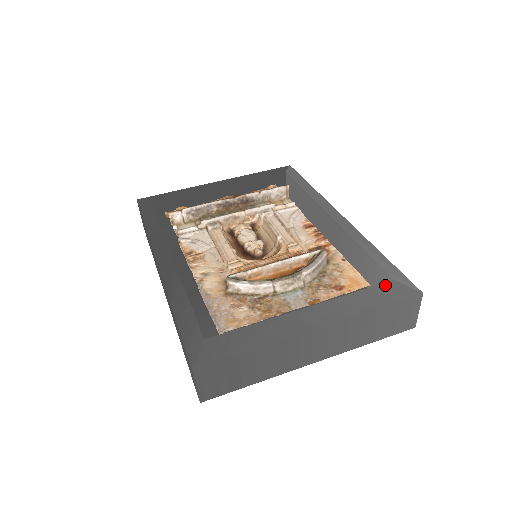
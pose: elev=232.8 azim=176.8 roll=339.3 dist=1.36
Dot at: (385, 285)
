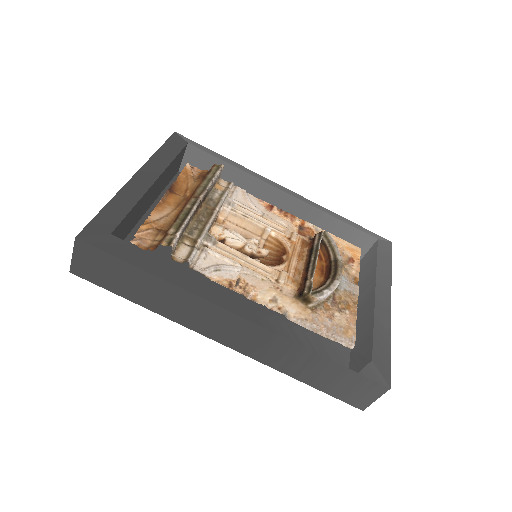
Dot at: (379, 246)
